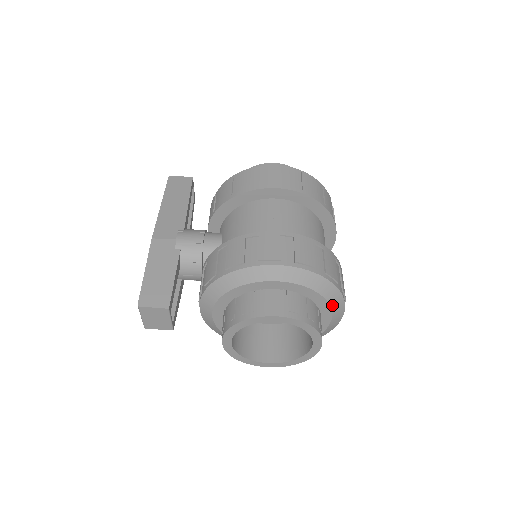
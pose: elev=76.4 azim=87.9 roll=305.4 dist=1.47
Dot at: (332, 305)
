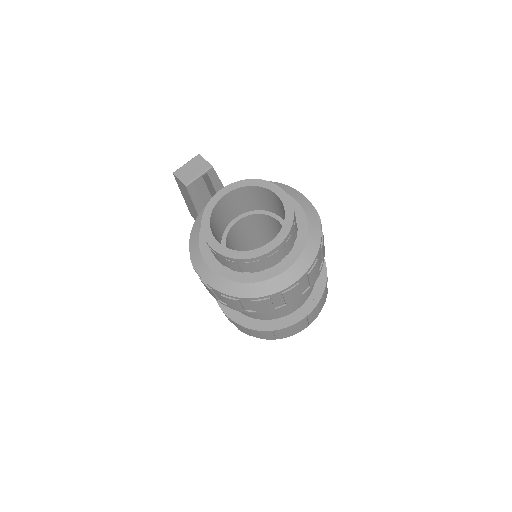
Dot at: (304, 253)
